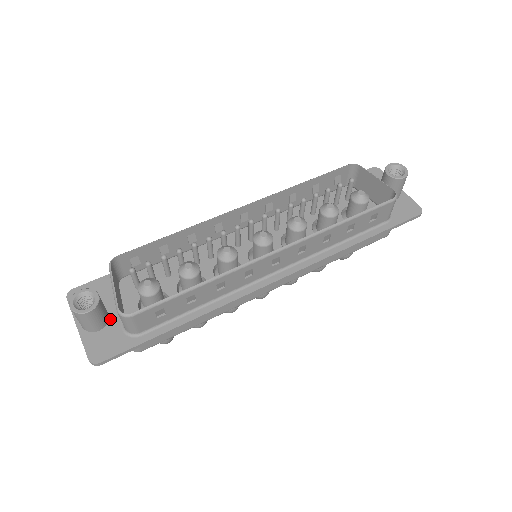
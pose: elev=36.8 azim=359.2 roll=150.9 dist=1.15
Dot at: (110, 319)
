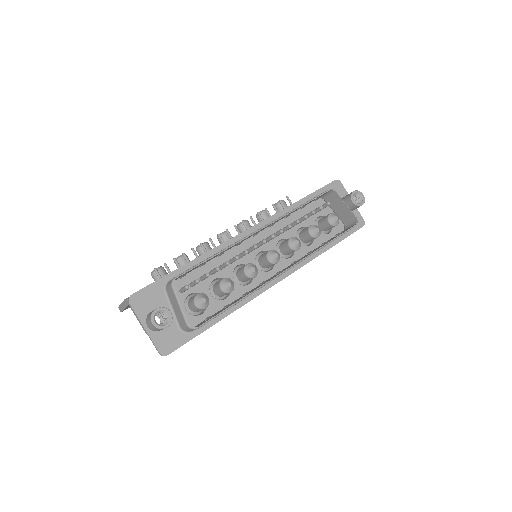
Dot at: occluded
